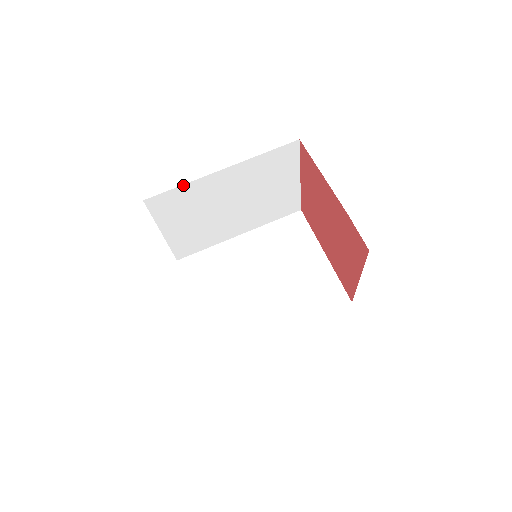
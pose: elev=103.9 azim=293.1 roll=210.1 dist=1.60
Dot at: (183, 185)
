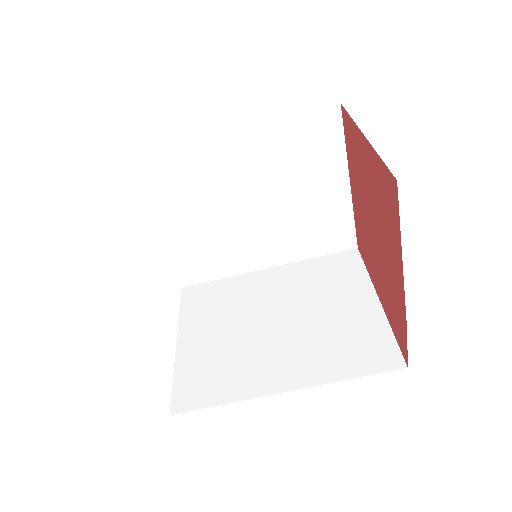
Dot at: occluded
